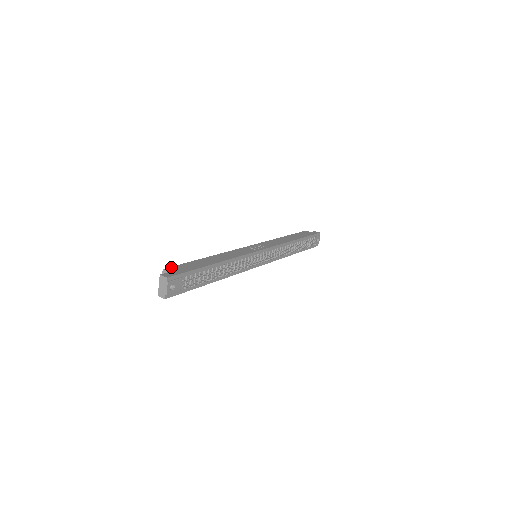
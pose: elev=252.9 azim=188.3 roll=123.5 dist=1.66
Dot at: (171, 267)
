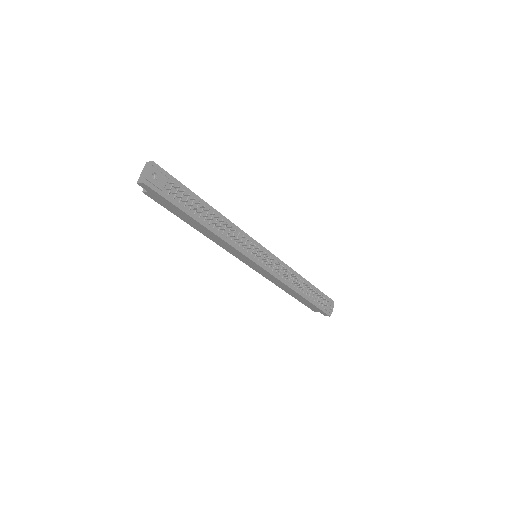
Dot at: occluded
